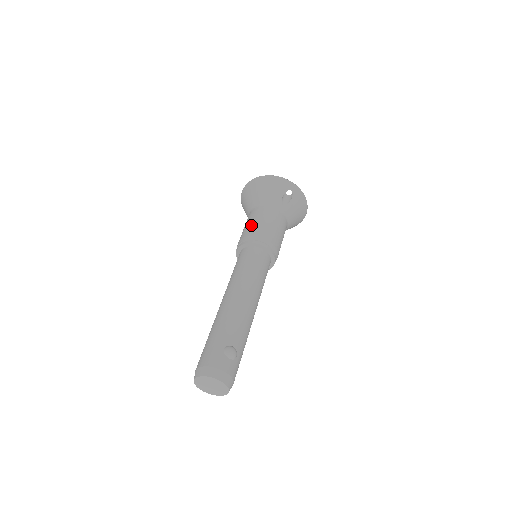
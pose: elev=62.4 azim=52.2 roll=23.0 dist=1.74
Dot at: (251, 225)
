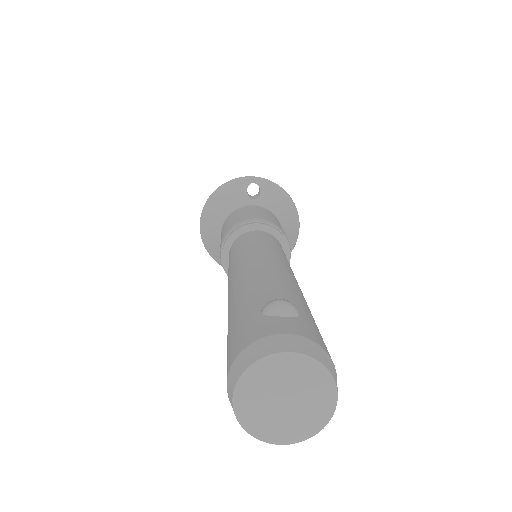
Dot at: (224, 231)
